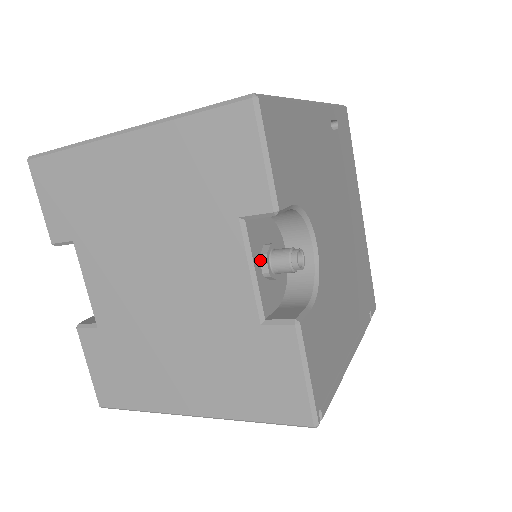
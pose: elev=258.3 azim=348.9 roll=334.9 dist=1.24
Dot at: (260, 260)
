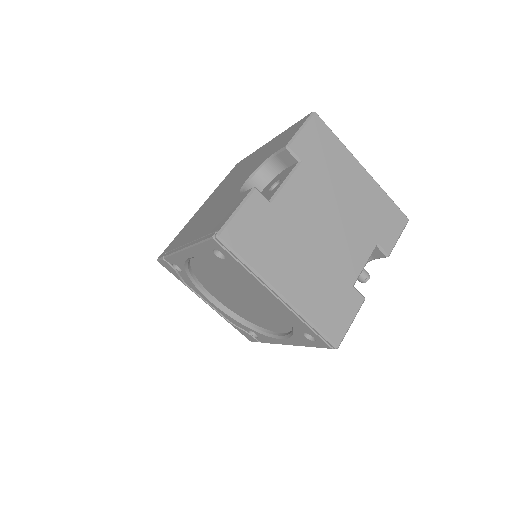
Dot at: occluded
